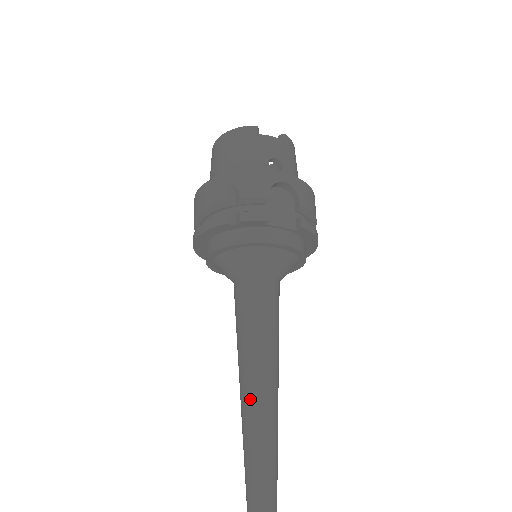
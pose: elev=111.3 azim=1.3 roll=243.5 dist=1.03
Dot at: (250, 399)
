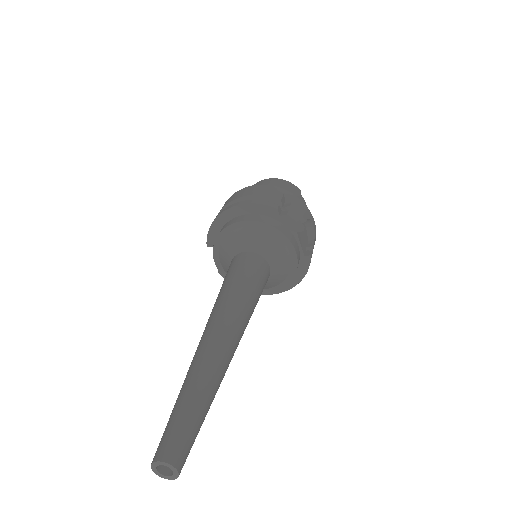
Dot at: (226, 324)
